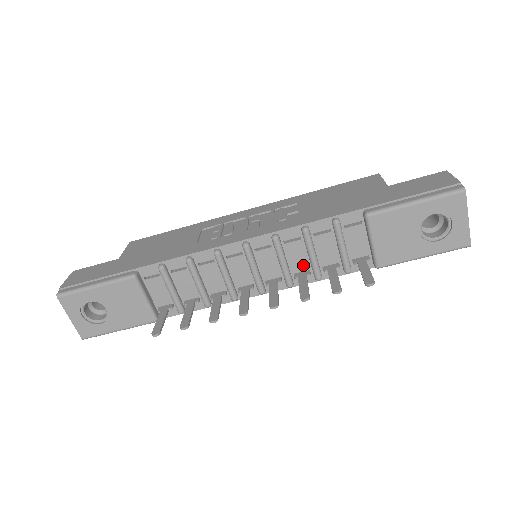
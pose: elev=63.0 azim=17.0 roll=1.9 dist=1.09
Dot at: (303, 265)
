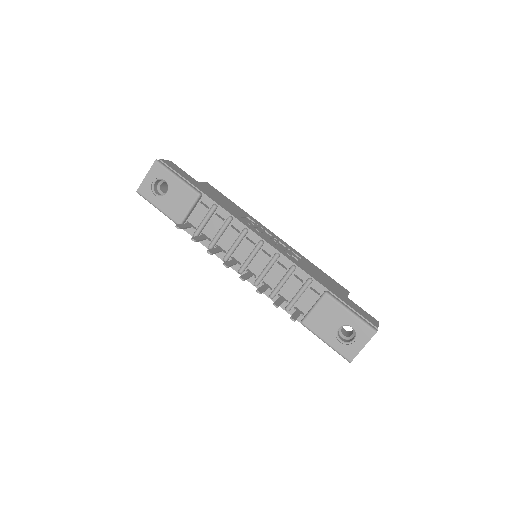
Dot at: (273, 282)
